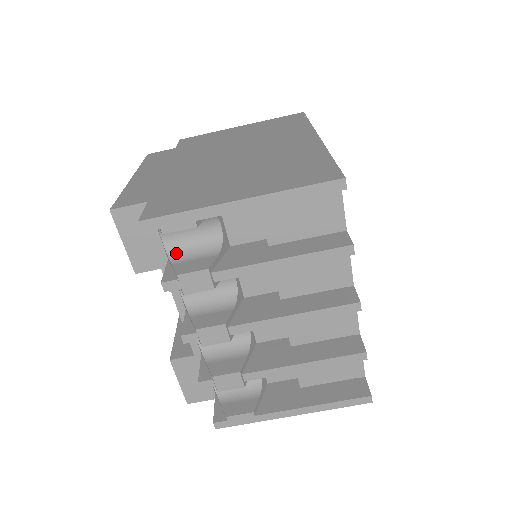
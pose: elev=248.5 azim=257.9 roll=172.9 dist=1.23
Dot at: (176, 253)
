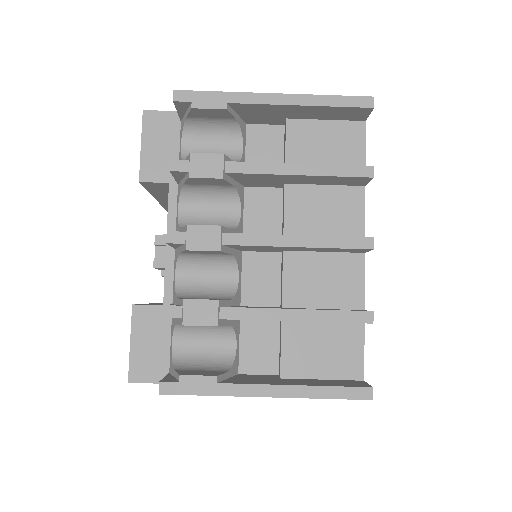
Dot at: occluded
